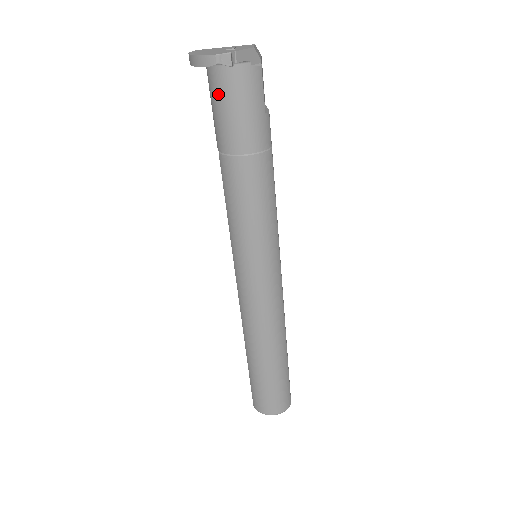
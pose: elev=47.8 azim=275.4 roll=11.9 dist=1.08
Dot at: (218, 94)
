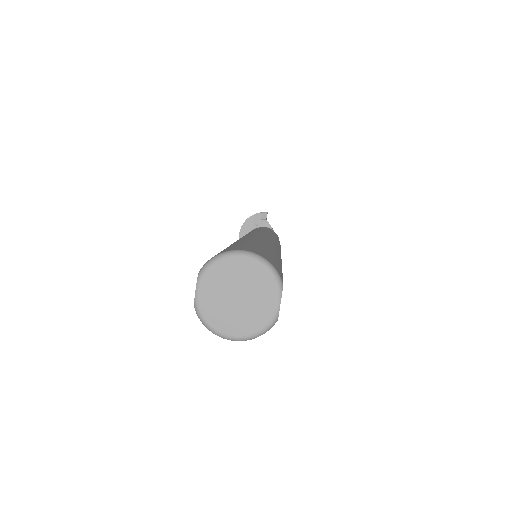
Dot at: occluded
